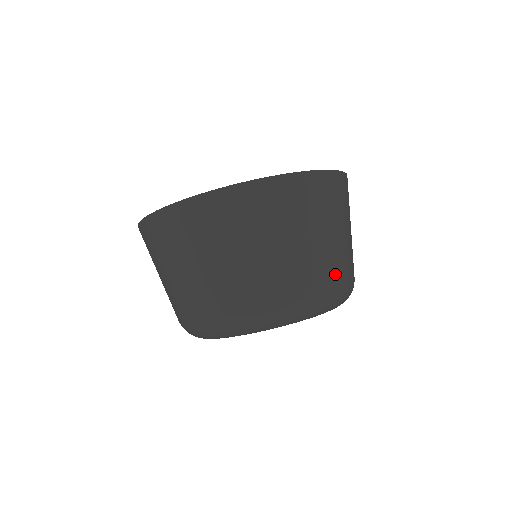
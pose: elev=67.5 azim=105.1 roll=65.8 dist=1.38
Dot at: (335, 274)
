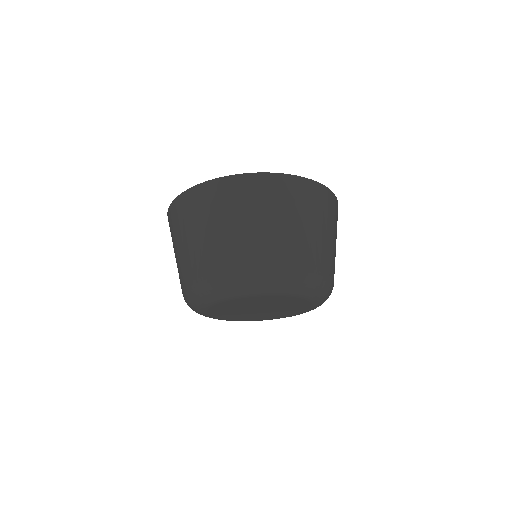
Dot at: (282, 257)
